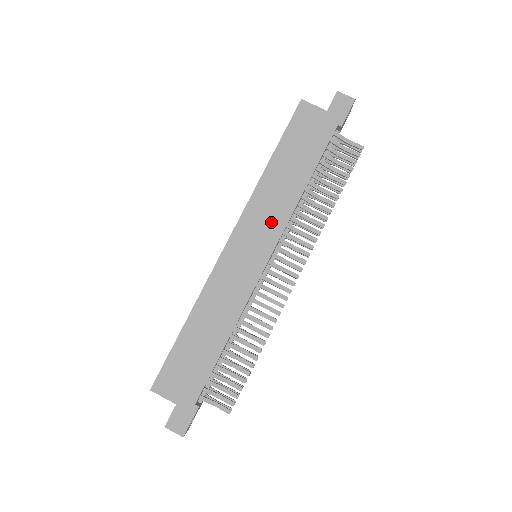
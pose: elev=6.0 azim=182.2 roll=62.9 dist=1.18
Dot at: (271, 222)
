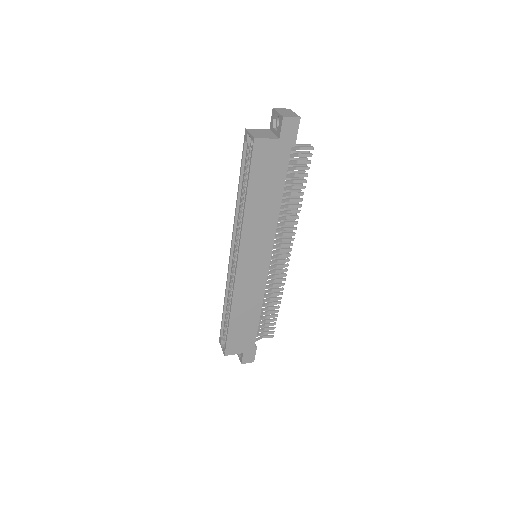
Dot at: (263, 239)
